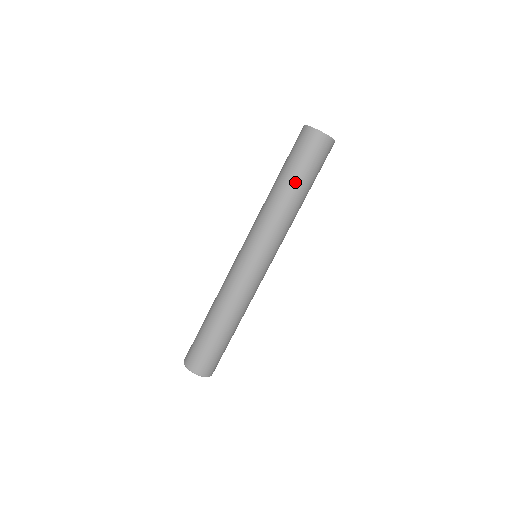
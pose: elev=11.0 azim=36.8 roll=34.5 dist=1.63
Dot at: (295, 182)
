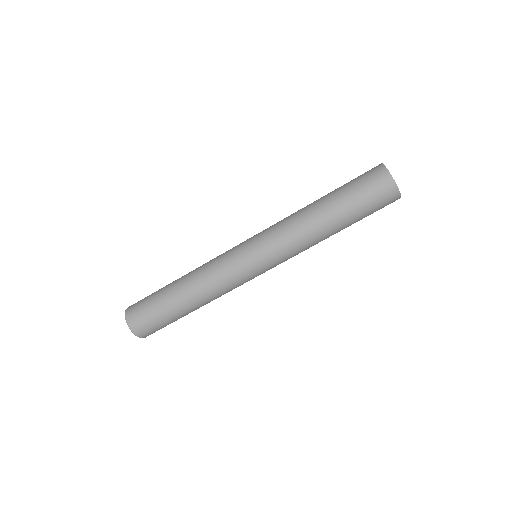
Dot at: (345, 225)
